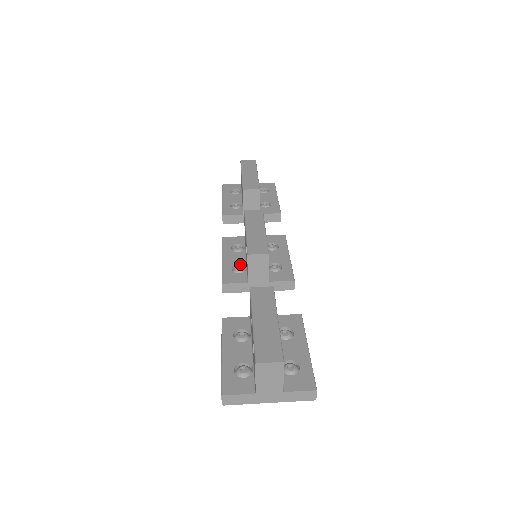
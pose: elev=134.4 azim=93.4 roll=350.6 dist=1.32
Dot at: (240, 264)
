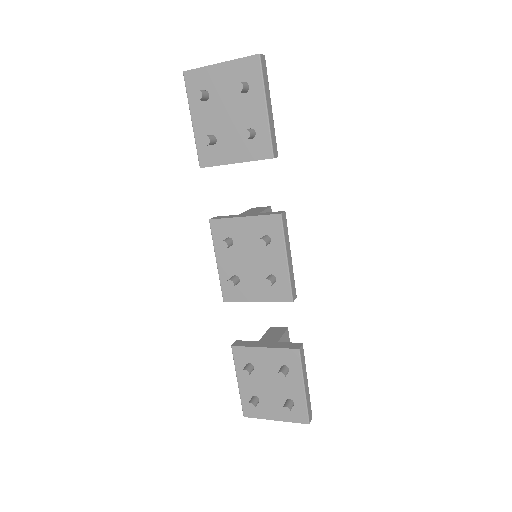
Dot at: occluded
